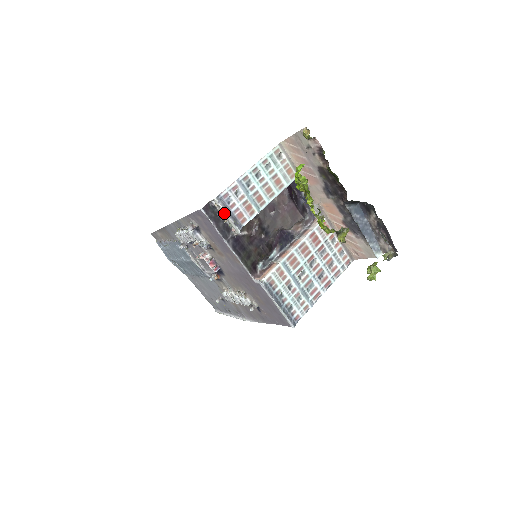
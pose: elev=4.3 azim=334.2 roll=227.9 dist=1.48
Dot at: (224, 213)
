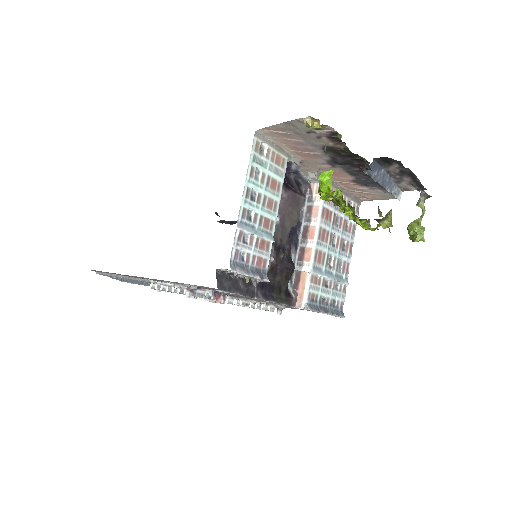
Dot at: (245, 276)
